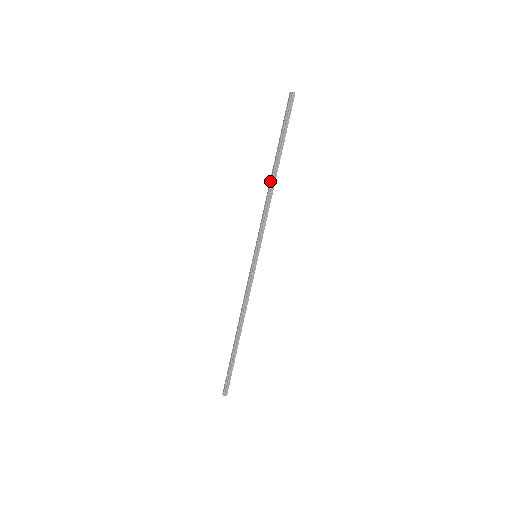
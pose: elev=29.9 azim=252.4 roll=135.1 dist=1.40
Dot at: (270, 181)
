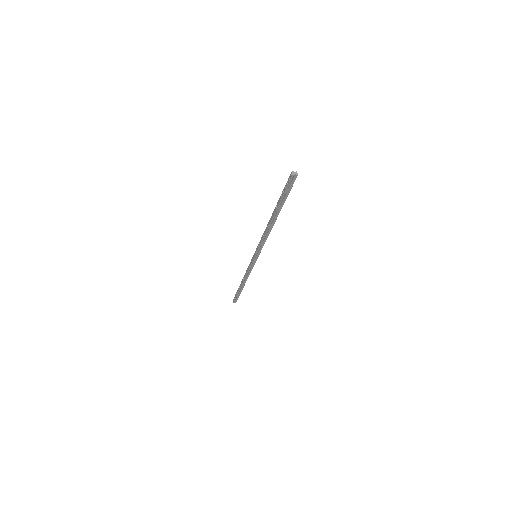
Dot at: (269, 223)
